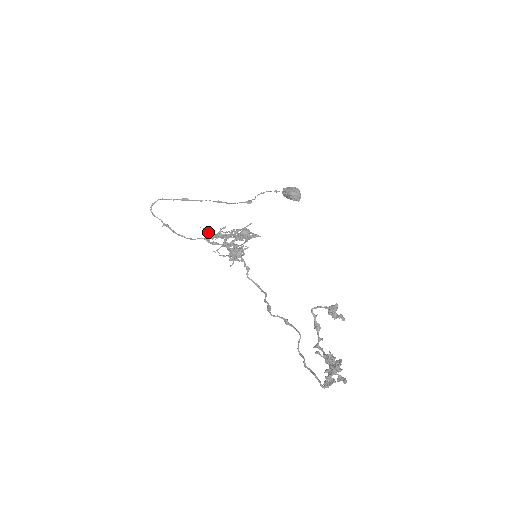
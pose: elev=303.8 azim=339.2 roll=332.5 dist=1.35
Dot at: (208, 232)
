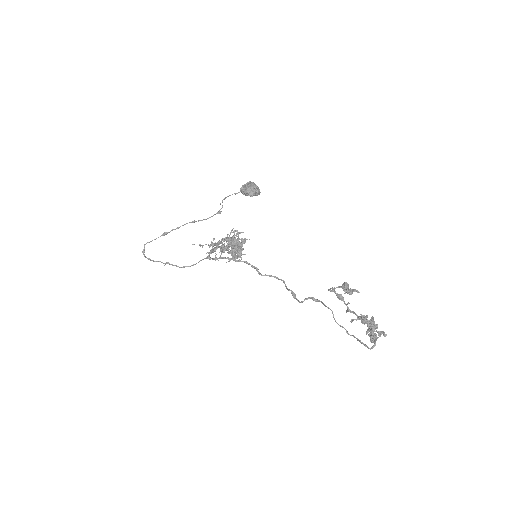
Dot at: (202, 245)
